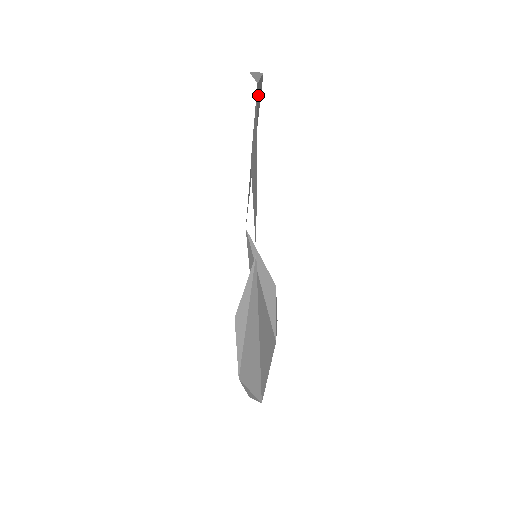
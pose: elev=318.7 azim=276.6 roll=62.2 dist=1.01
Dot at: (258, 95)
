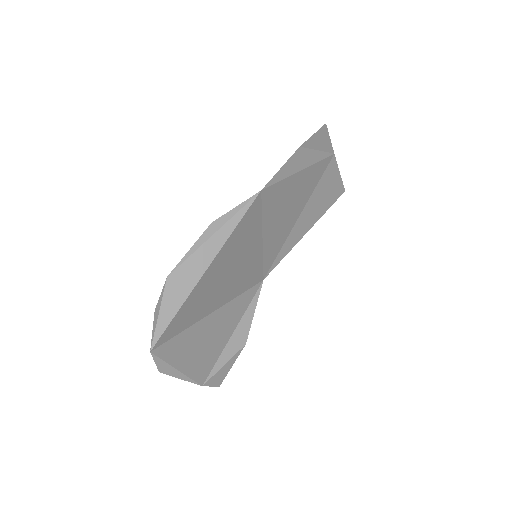
Dot at: (332, 179)
